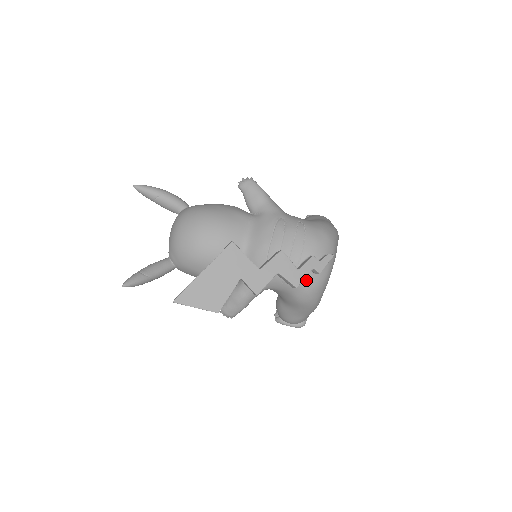
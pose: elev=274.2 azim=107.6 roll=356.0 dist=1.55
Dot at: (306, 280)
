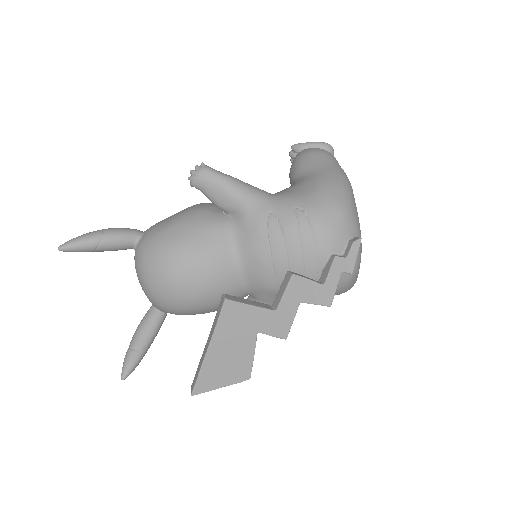
Dot at: occluded
